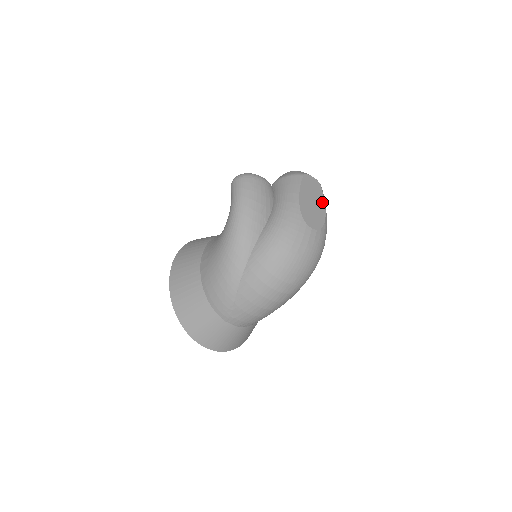
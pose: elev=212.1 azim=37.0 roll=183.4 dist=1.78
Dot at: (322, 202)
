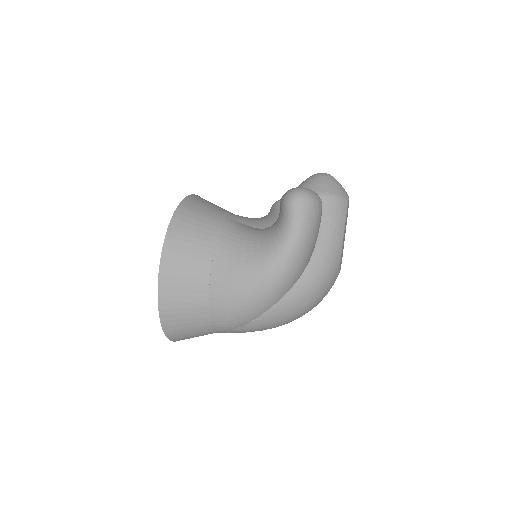
Dot at: occluded
